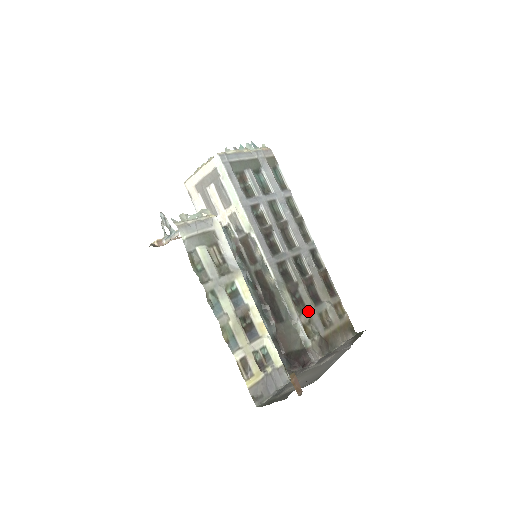
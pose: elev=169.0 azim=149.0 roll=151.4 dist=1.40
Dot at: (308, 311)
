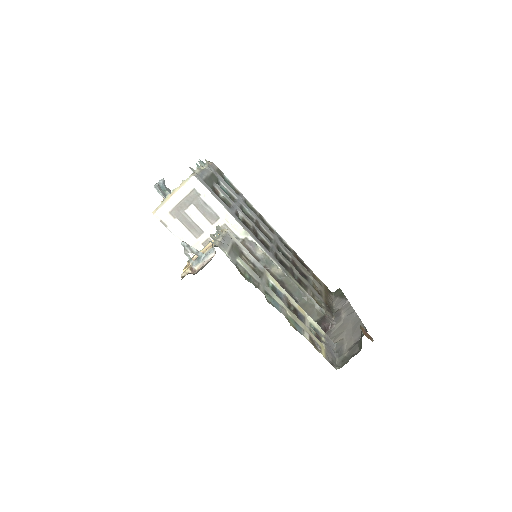
Dot at: (308, 287)
